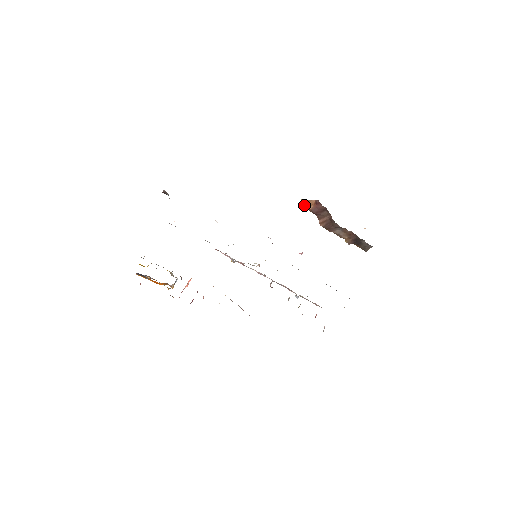
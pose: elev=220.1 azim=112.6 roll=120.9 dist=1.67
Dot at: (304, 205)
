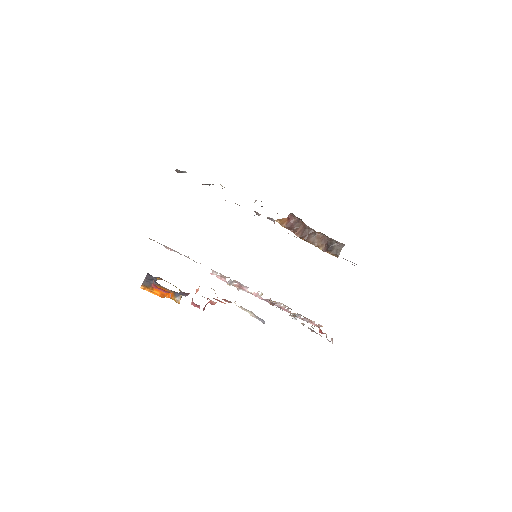
Dot at: occluded
